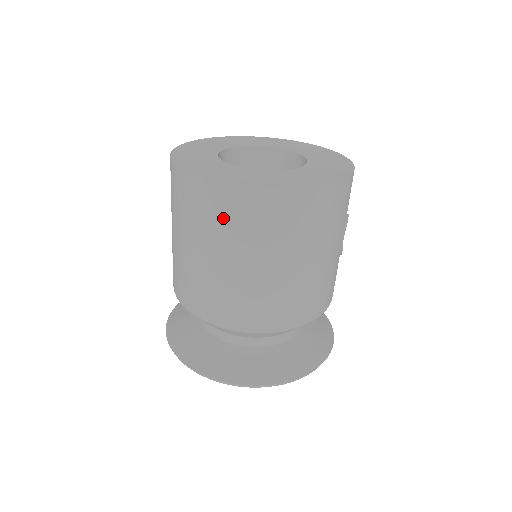
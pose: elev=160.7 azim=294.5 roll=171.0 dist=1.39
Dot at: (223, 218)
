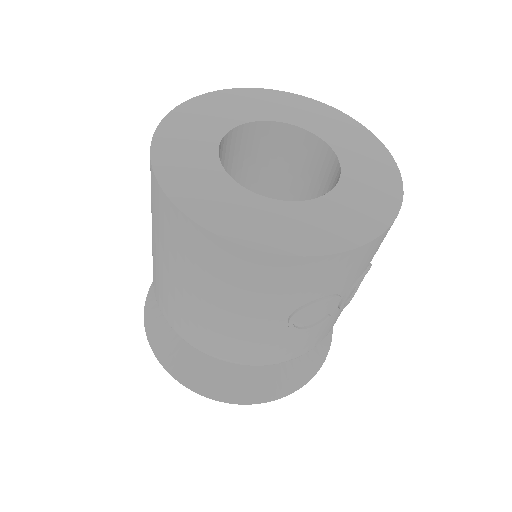
Dot at: occluded
